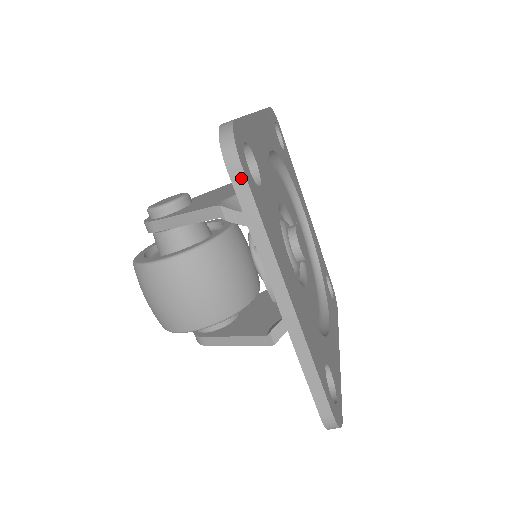
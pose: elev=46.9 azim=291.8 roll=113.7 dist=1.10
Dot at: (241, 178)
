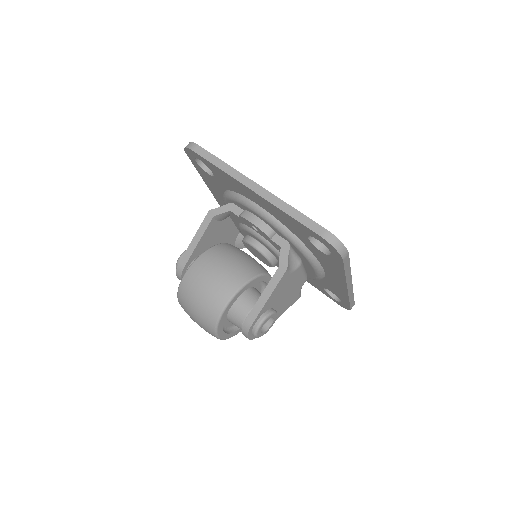
Dot at: (200, 149)
